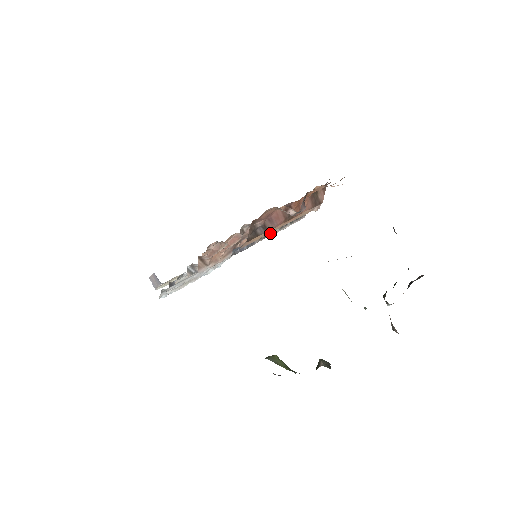
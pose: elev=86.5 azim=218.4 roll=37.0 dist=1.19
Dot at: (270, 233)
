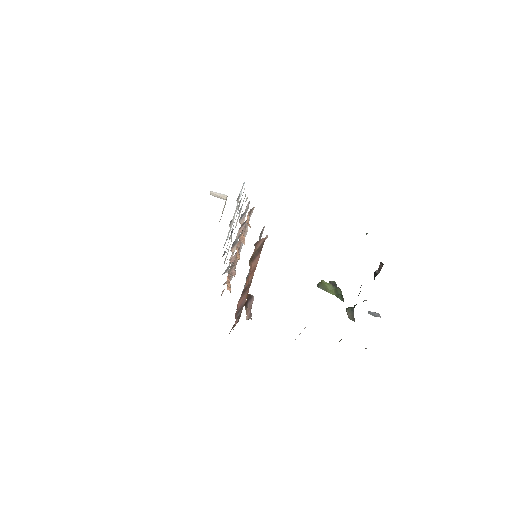
Dot at: (249, 270)
